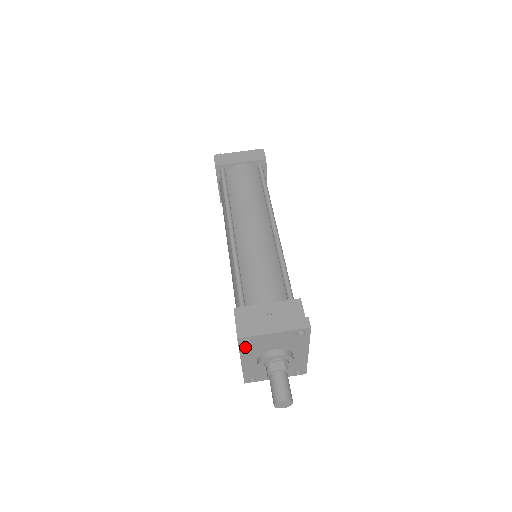
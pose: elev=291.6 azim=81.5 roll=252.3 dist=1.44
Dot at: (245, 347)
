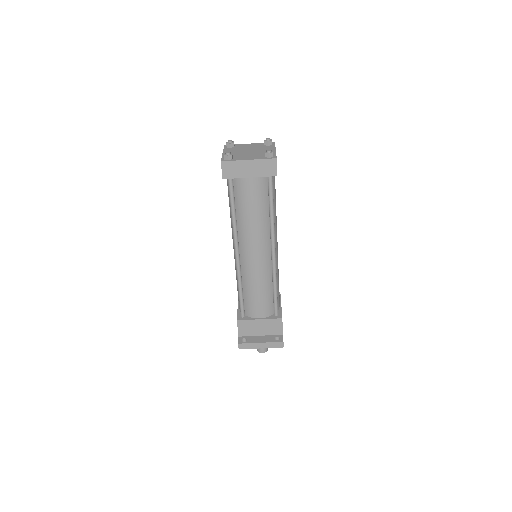
Dot at: occluded
